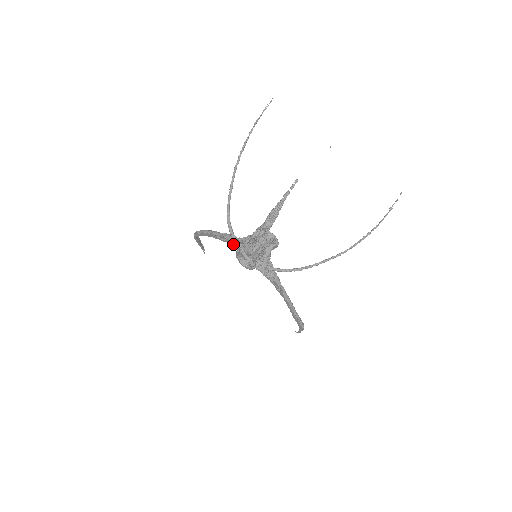
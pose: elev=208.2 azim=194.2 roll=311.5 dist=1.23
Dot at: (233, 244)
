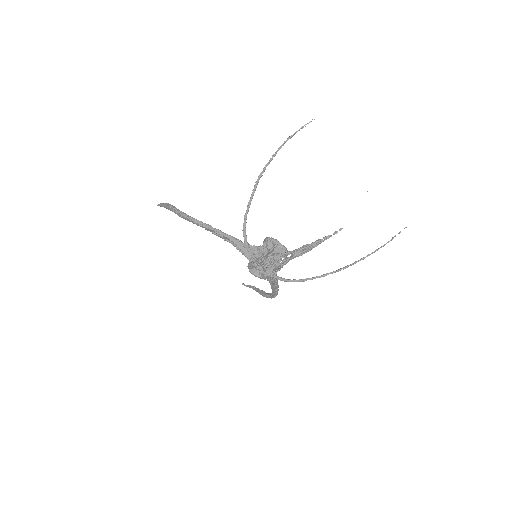
Dot at: (243, 252)
